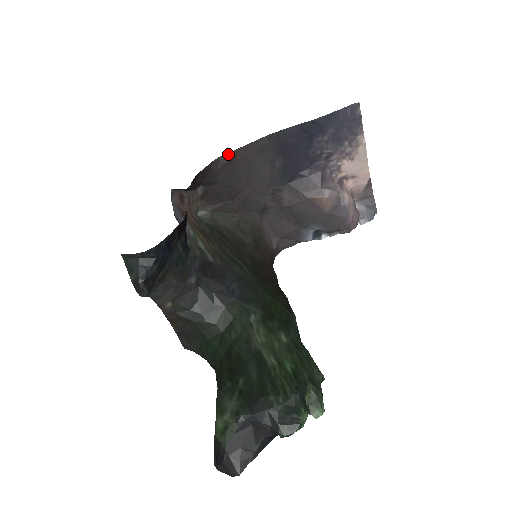
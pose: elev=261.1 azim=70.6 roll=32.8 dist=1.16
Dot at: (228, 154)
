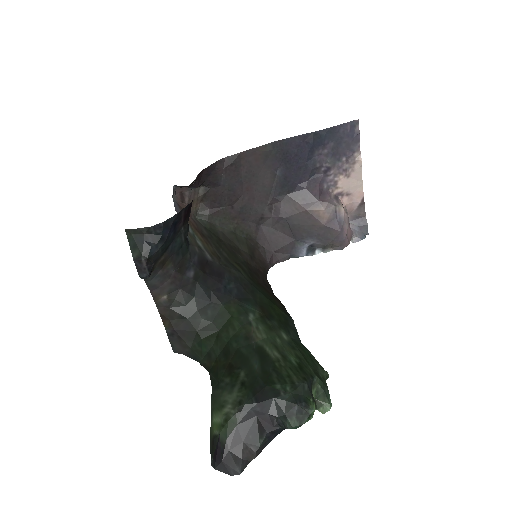
Dot at: (233, 156)
